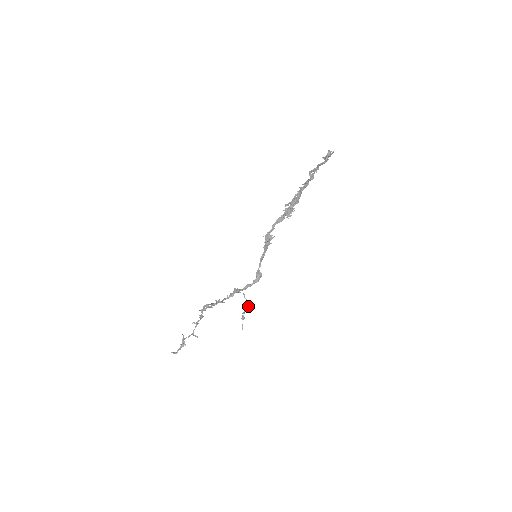
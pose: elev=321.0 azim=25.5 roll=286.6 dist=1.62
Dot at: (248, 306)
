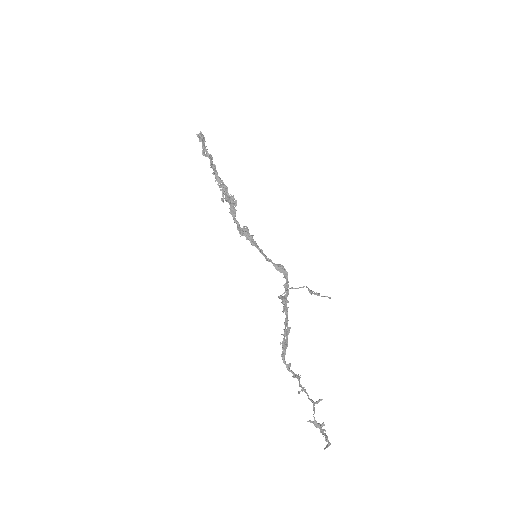
Dot at: (307, 287)
